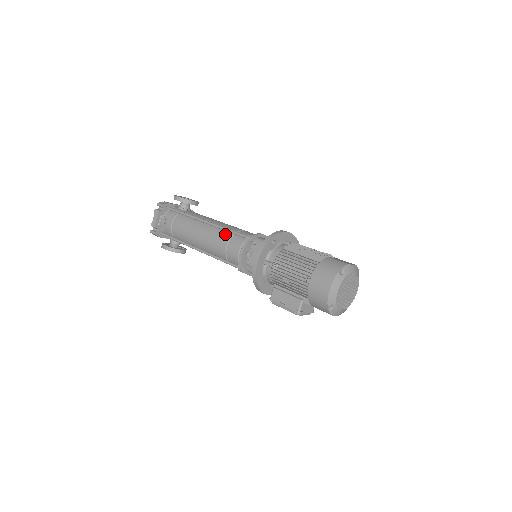
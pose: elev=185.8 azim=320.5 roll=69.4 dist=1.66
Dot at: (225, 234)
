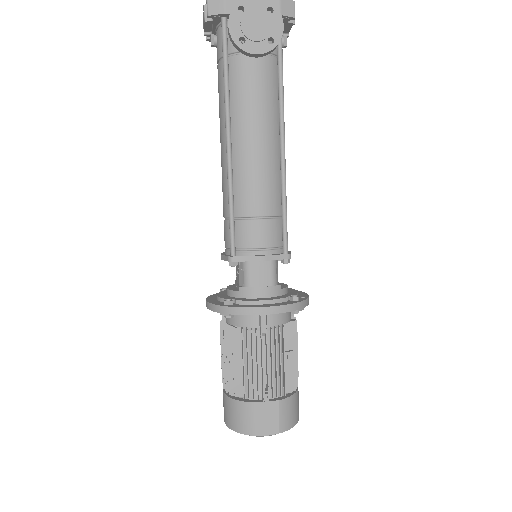
Dot at: occluded
